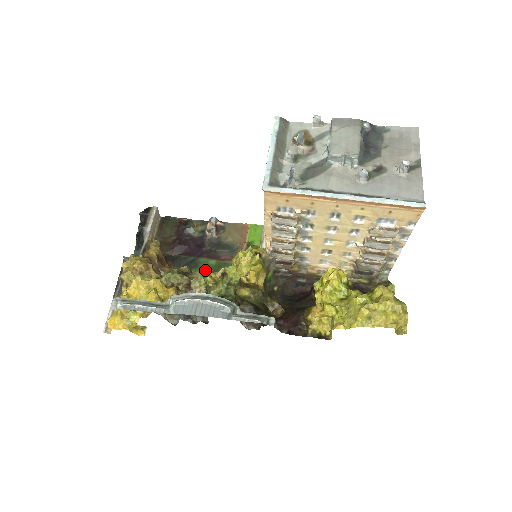
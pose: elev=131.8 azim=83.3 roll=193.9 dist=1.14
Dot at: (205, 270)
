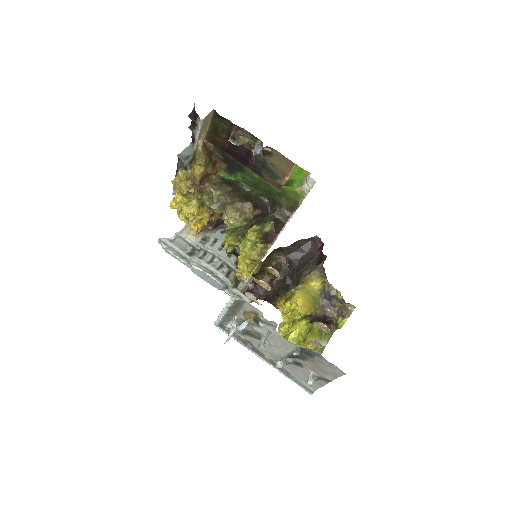
Dot at: (249, 178)
